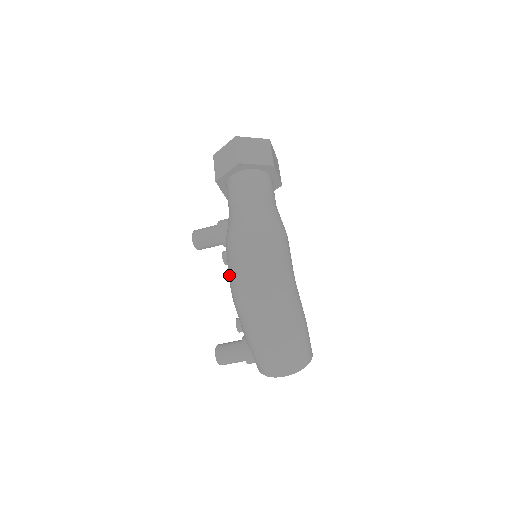
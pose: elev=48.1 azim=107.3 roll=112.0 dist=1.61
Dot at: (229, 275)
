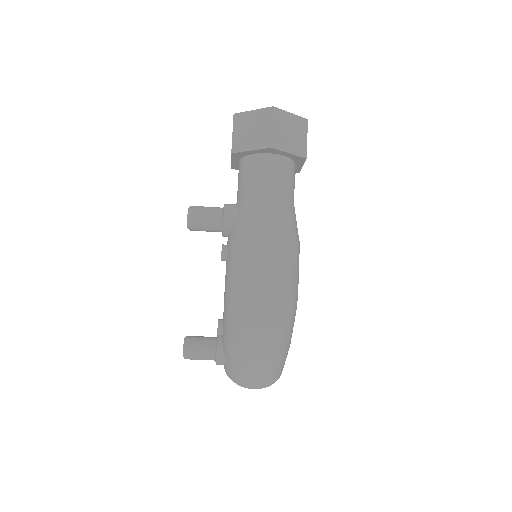
Dot at: (229, 283)
